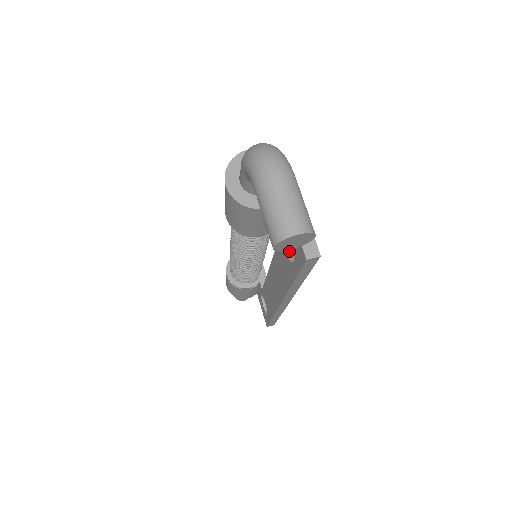
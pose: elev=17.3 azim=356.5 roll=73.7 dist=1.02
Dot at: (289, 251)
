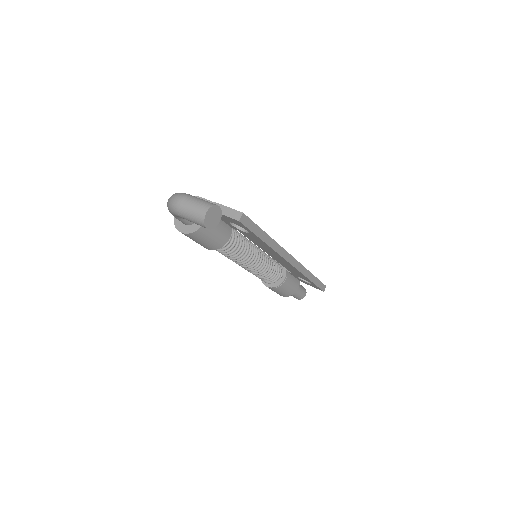
Dot at: (245, 230)
